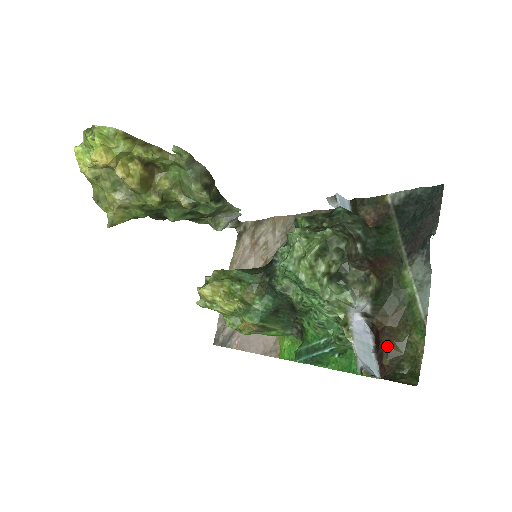
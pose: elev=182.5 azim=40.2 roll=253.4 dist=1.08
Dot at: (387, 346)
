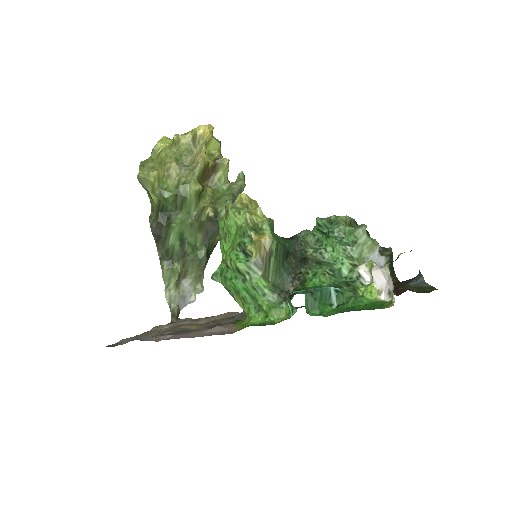
Dot at: (402, 285)
